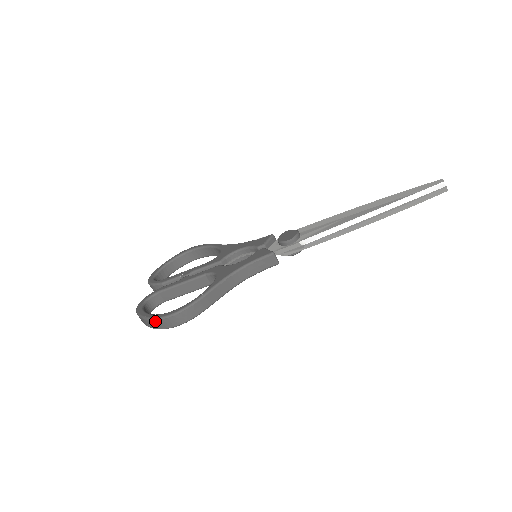
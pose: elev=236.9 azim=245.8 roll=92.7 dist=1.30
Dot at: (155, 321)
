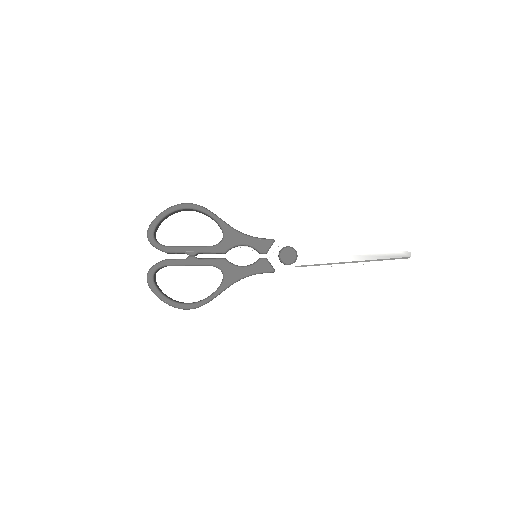
Dot at: occluded
